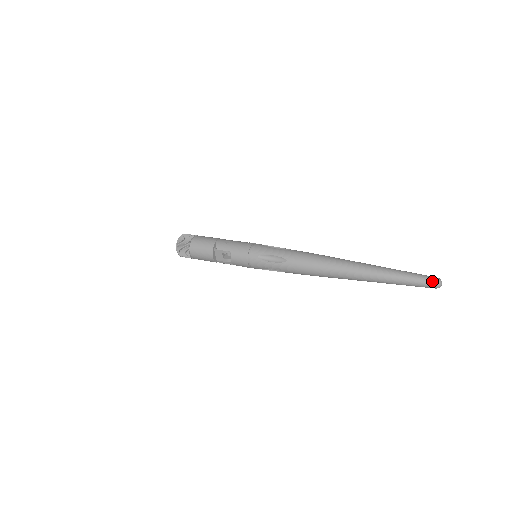
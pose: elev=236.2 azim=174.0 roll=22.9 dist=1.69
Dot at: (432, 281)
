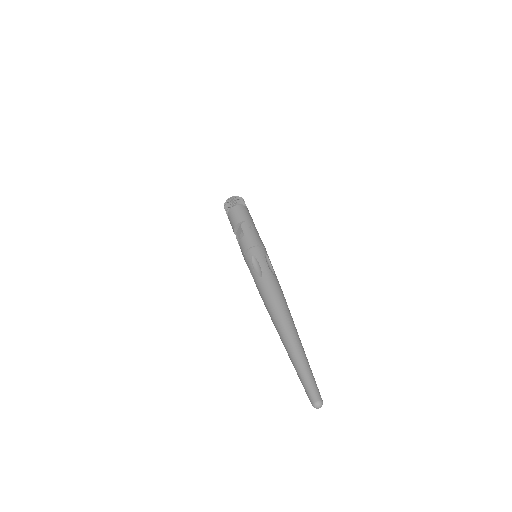
Dot at: (315, 397)
